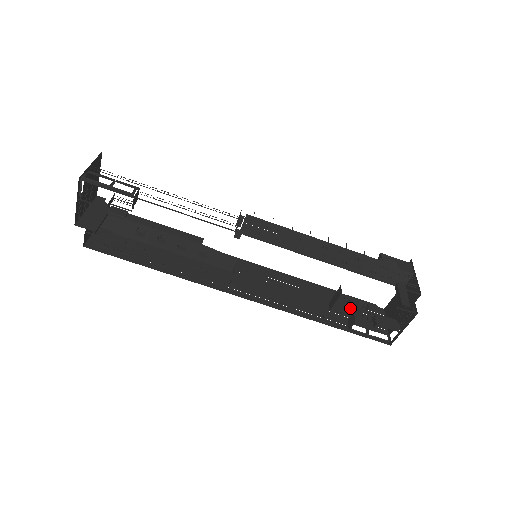
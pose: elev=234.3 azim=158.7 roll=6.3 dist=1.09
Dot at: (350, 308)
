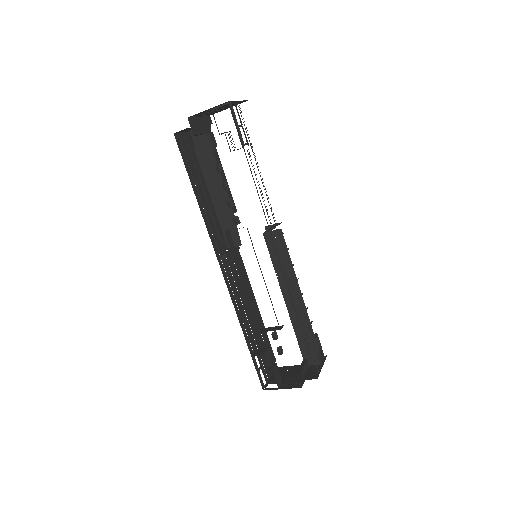
Dot at: (263, 345)
